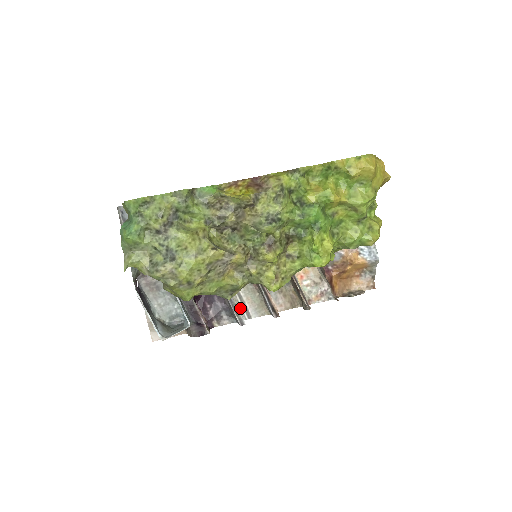
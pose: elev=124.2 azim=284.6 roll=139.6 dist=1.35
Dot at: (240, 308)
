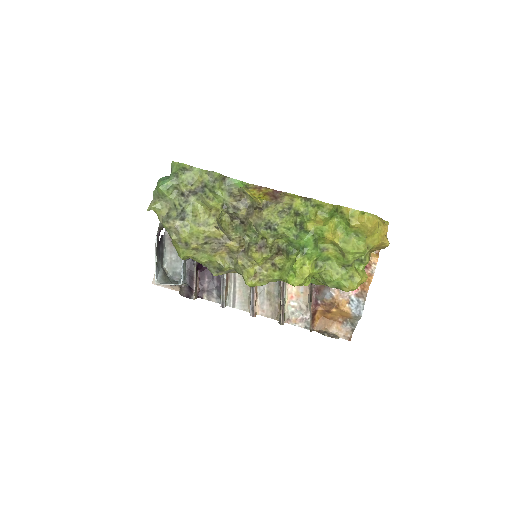
Dot at: (230, 295)
